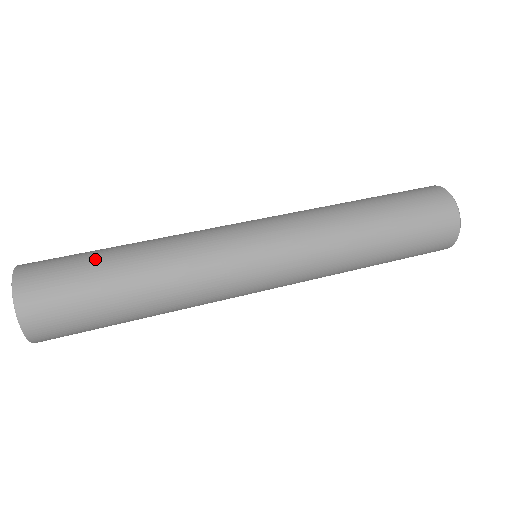
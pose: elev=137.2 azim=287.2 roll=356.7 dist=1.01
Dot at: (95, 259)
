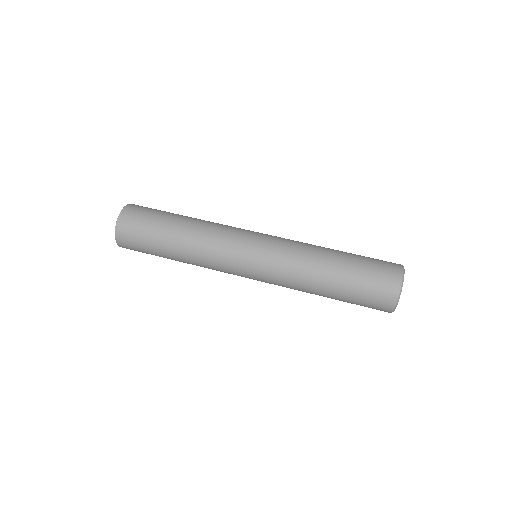
Dot at: (167, 214)
